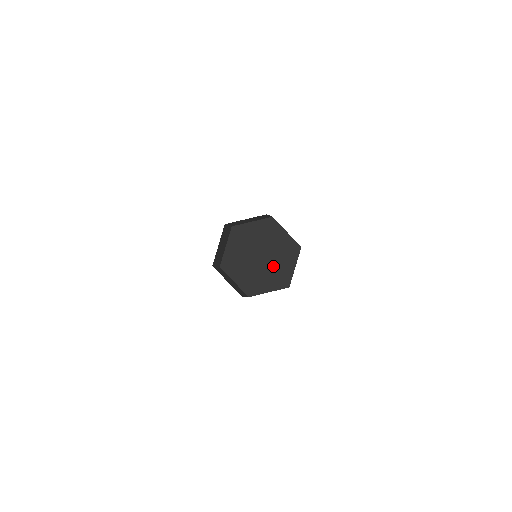
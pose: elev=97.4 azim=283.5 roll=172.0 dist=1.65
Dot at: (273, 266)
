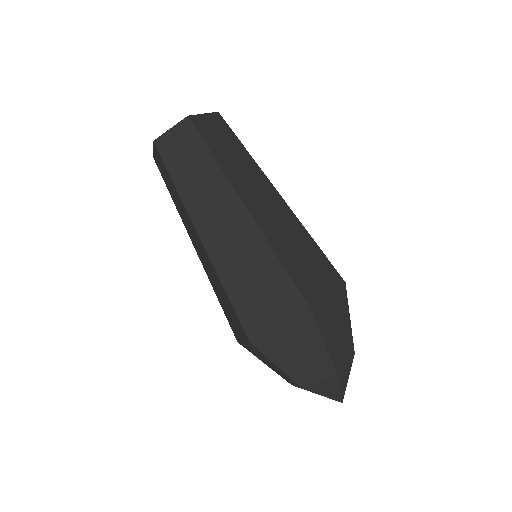
Dot at: occluded
